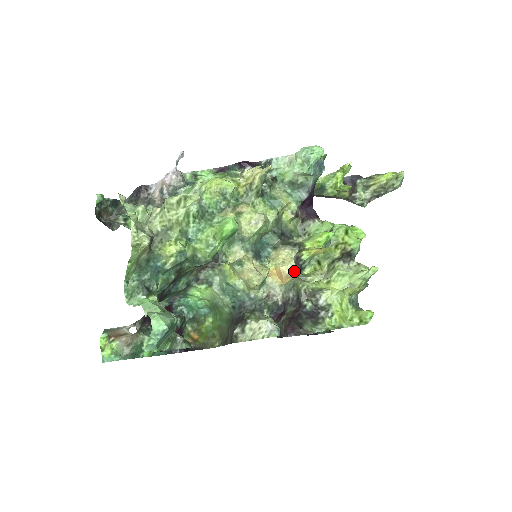
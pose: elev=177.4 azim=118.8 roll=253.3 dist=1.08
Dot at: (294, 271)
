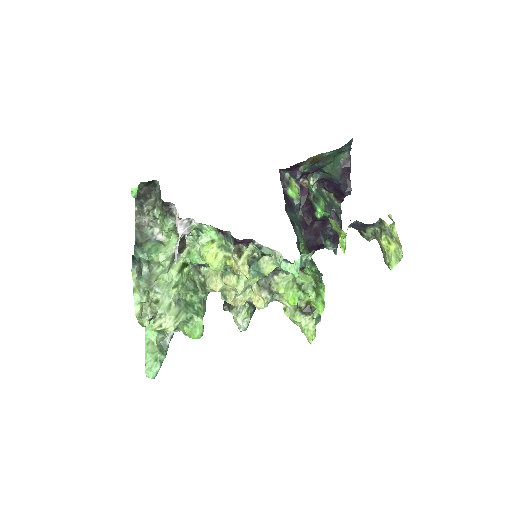
Dot at: occluded
